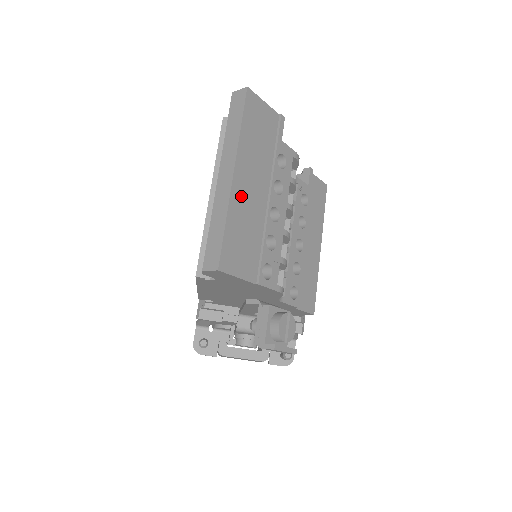
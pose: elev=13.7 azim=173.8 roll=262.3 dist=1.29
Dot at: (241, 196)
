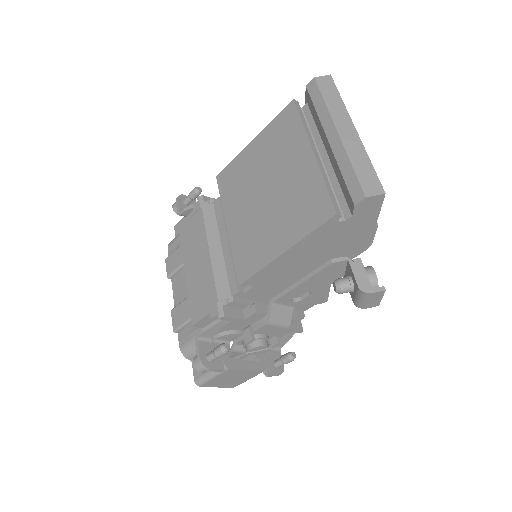
Dot at: occluded
